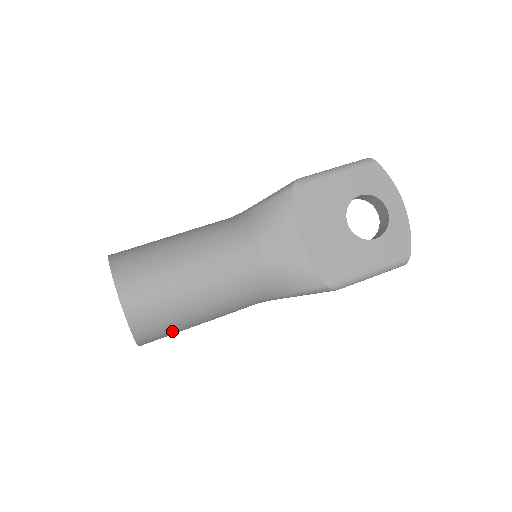
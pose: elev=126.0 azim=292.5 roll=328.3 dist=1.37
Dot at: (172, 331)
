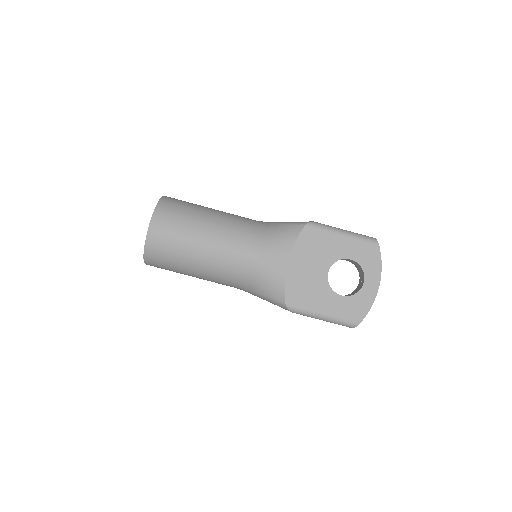
Dot at: (170, 267)
